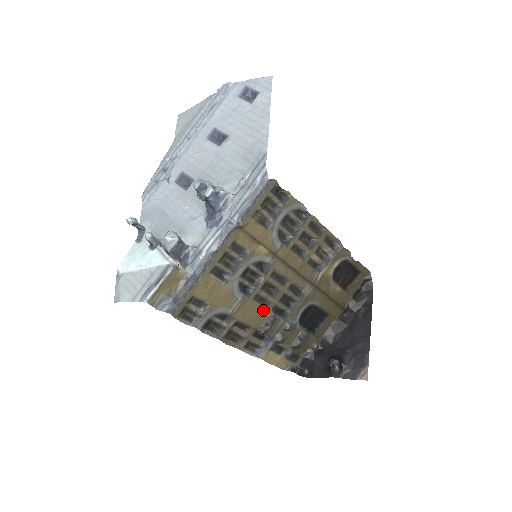
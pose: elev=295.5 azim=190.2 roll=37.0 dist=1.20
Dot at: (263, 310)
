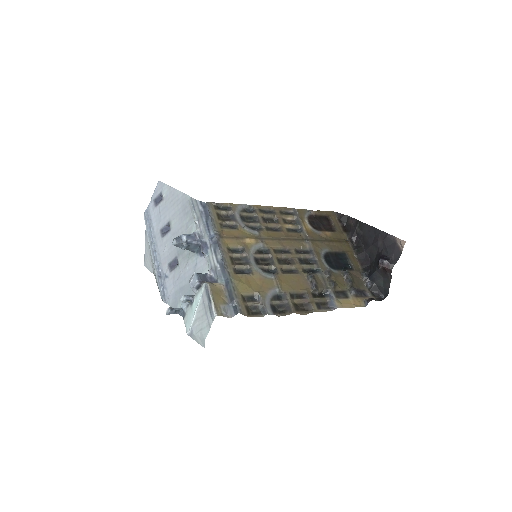
Dot at: (298, 276)
